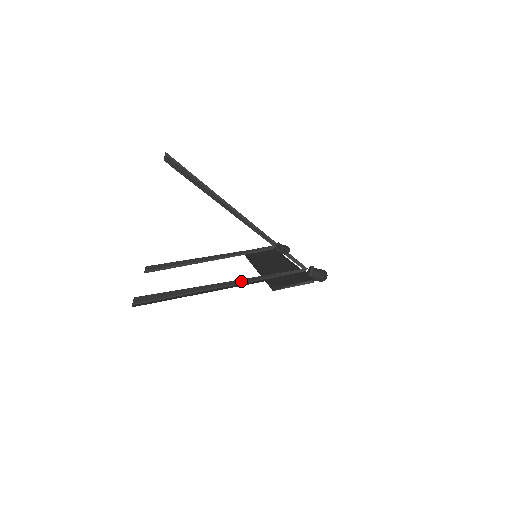
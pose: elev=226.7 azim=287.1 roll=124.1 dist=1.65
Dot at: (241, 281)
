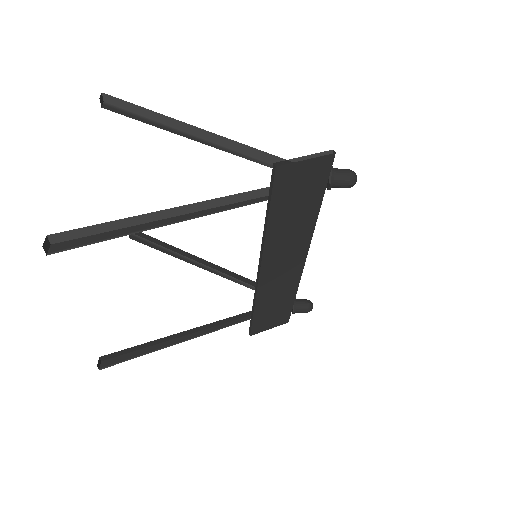
Dot at: (229, 207)
